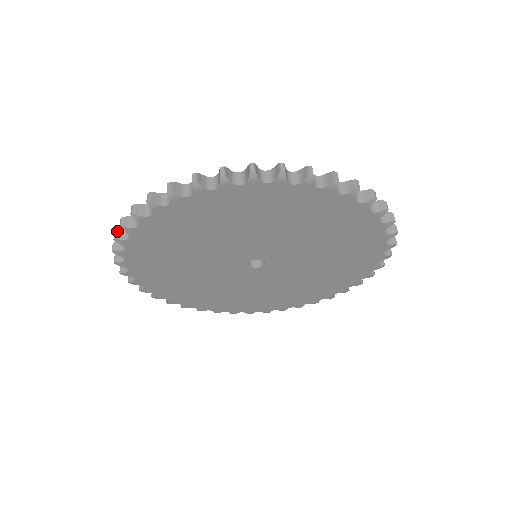
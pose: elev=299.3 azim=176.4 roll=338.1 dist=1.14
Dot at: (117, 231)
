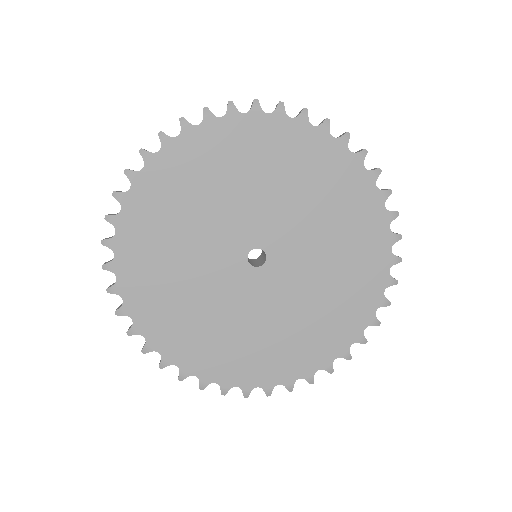
Dot at: (129, 328)
